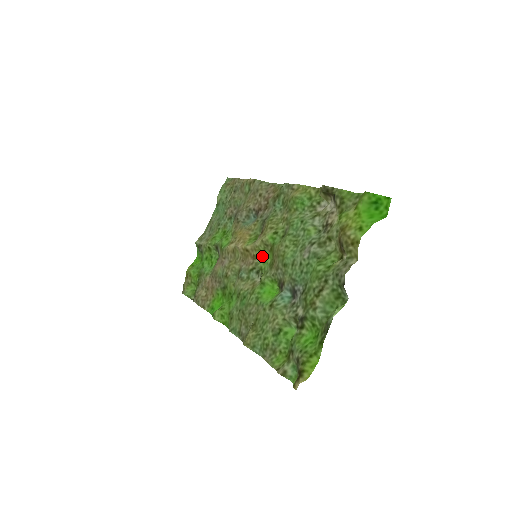
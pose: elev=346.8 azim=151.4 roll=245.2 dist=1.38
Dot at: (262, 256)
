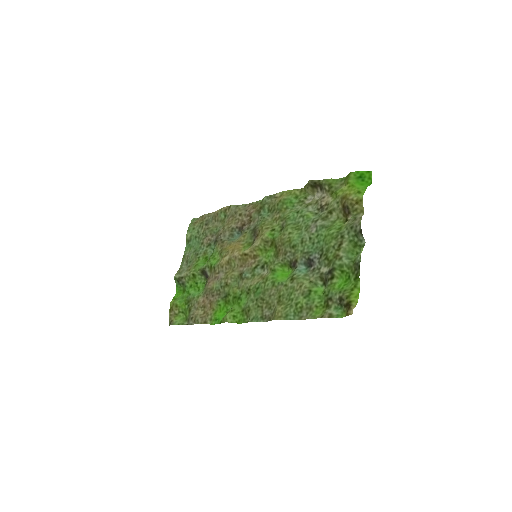
Dot at: (263, 253)
